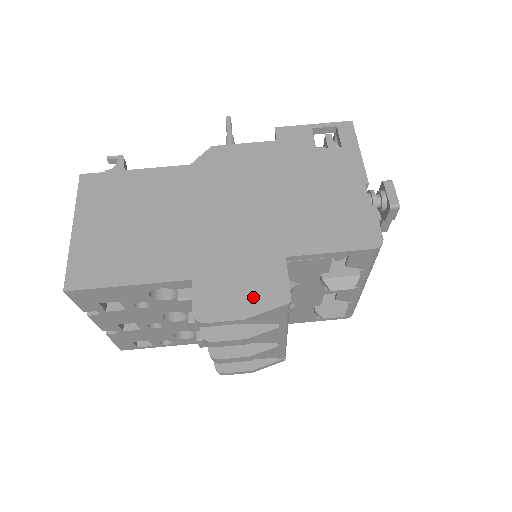
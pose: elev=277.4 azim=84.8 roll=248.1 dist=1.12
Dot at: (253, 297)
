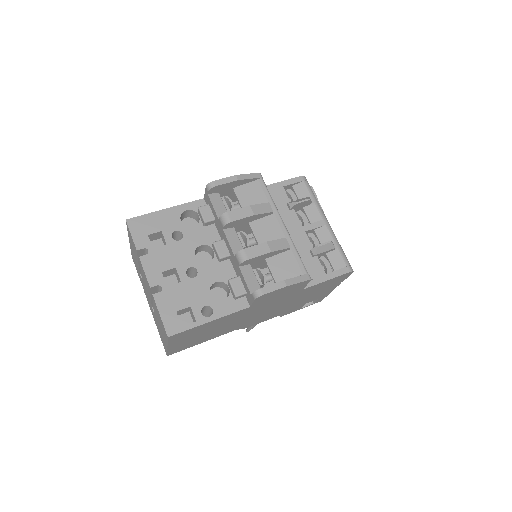
Dot at: occluded
